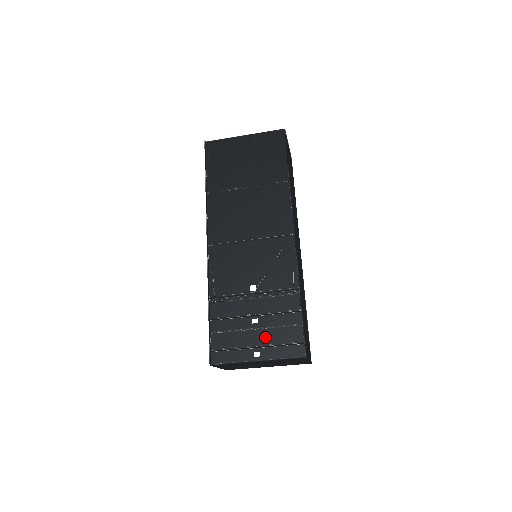
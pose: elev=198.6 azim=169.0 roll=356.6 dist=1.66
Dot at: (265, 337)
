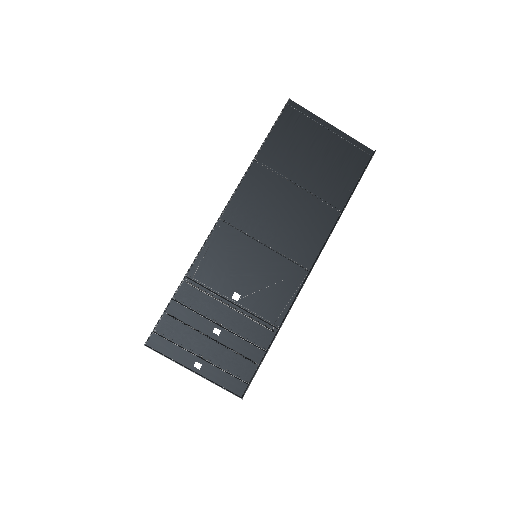
Dot at: (216, 353)
